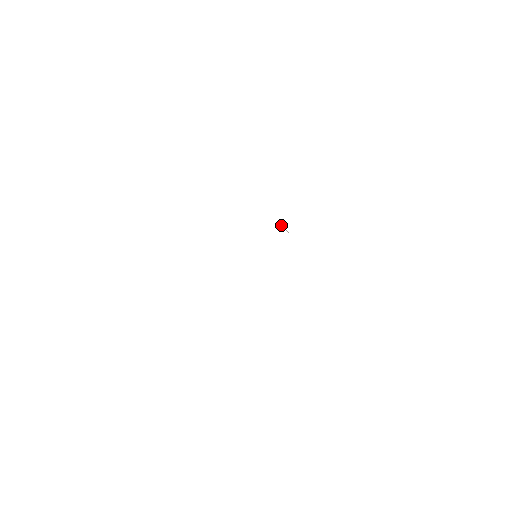
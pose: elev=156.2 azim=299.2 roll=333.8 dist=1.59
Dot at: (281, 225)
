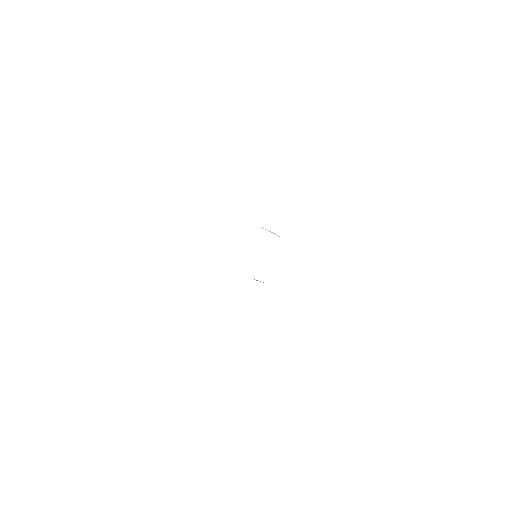
Dot at: occluded
